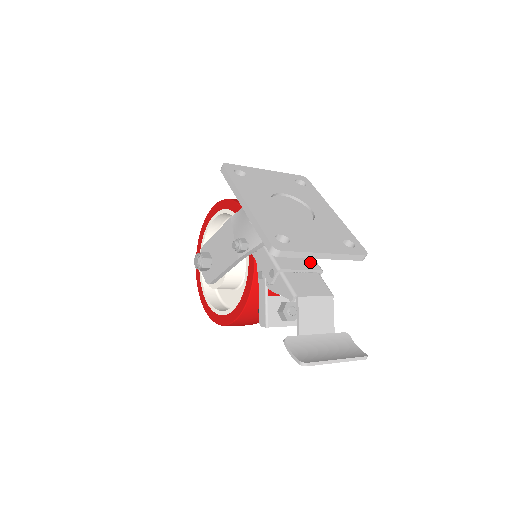
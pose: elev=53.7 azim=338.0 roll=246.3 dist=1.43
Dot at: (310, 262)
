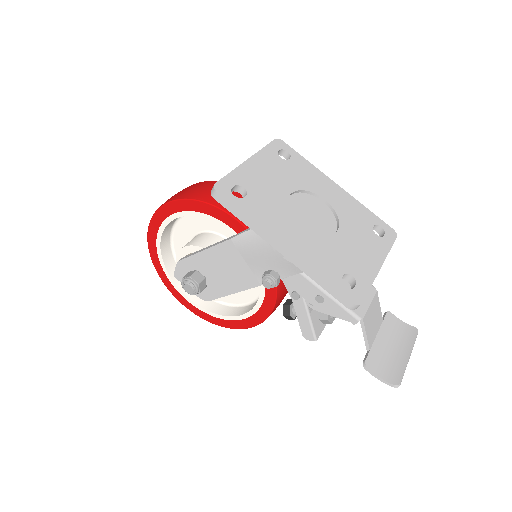
Dot at: occluded
